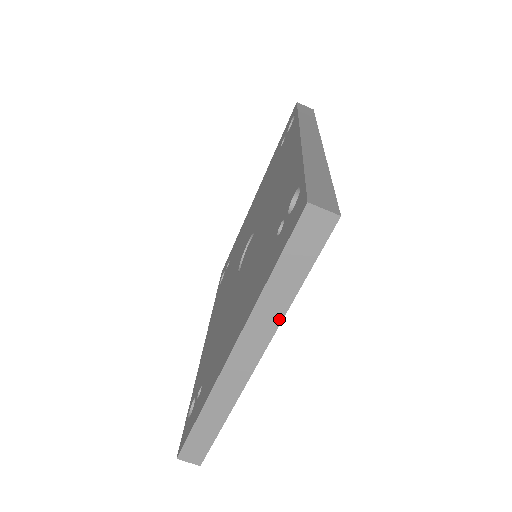
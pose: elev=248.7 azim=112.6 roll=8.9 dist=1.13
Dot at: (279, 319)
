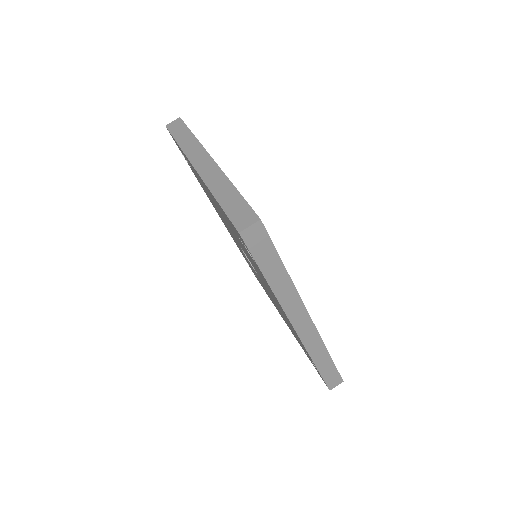
Dot at: (198, 143)
